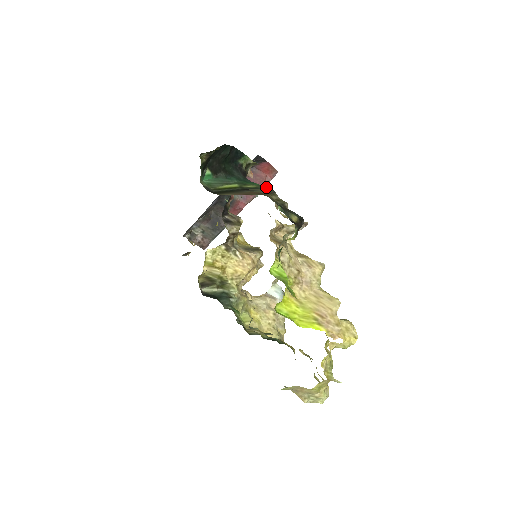
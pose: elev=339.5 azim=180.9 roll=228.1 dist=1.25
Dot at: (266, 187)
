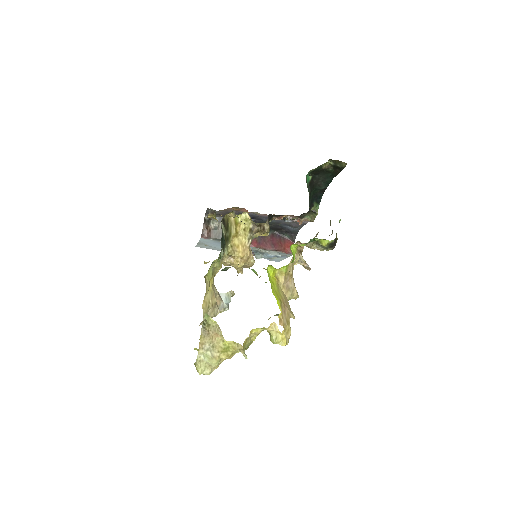
Dot at: occluded
